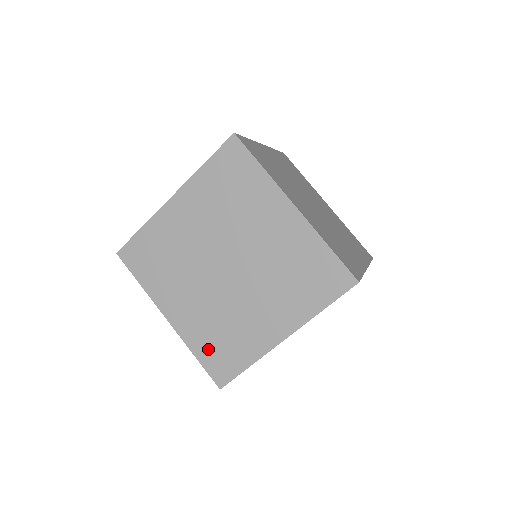
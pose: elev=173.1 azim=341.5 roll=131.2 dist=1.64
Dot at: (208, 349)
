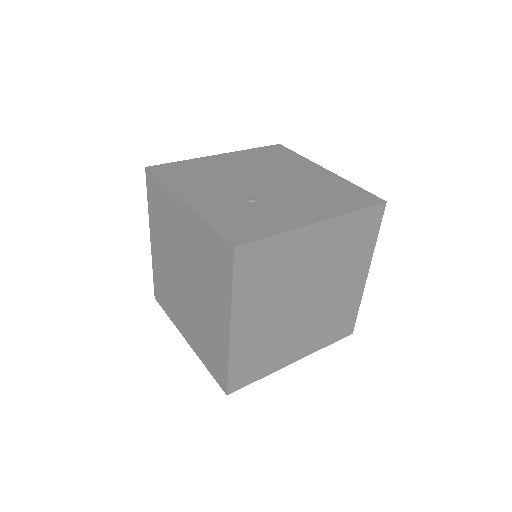
Dot at: (243, 362)
